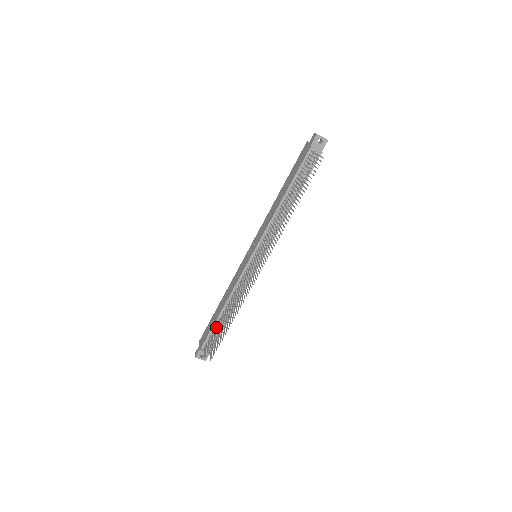
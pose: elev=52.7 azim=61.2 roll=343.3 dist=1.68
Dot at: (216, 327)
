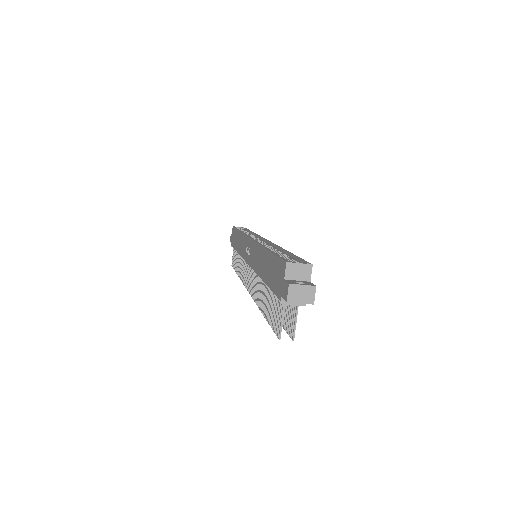
Dot at: (236, 255)
